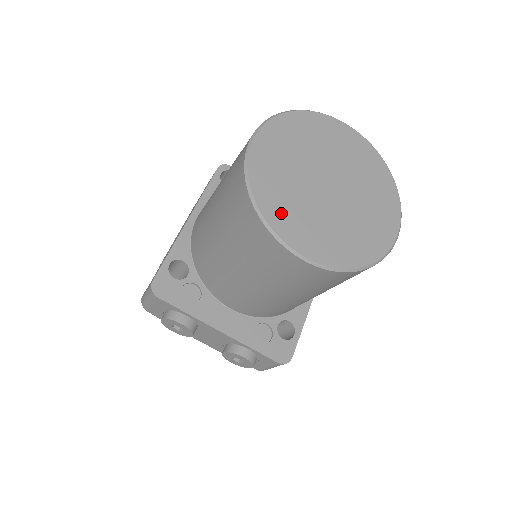
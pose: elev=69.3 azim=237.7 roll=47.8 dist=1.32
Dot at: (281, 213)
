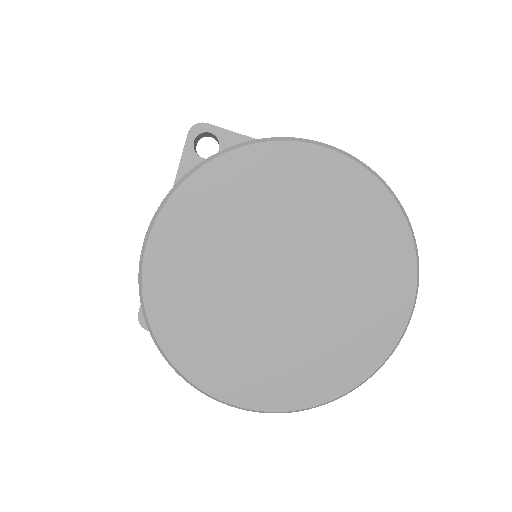
Dot at: (205, 357)
